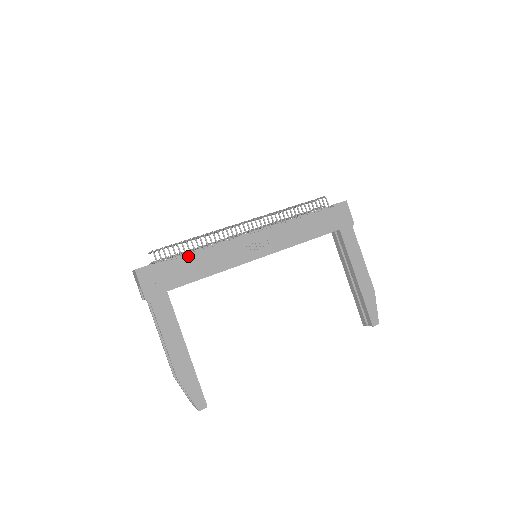
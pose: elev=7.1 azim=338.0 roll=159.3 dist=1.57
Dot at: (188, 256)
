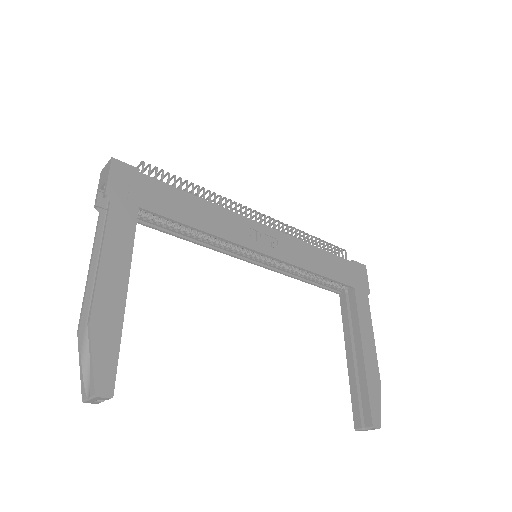
Dot at: (183, 192)
